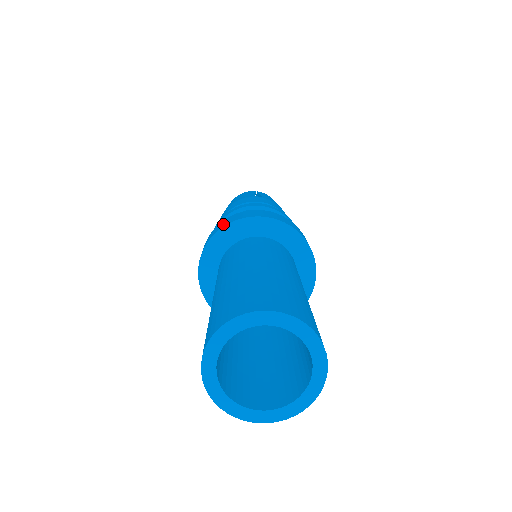
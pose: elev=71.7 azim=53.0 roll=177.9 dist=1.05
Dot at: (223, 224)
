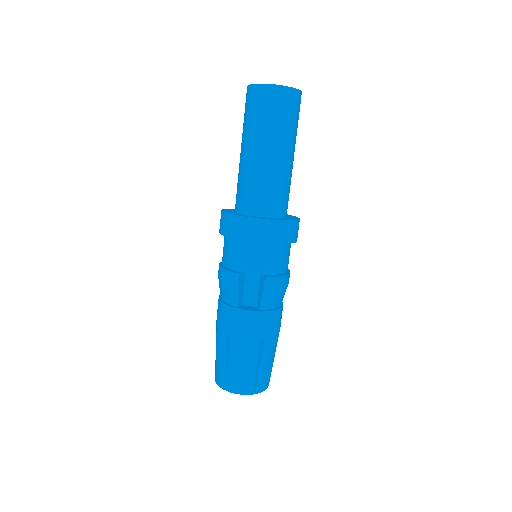
Dot at: occluded
